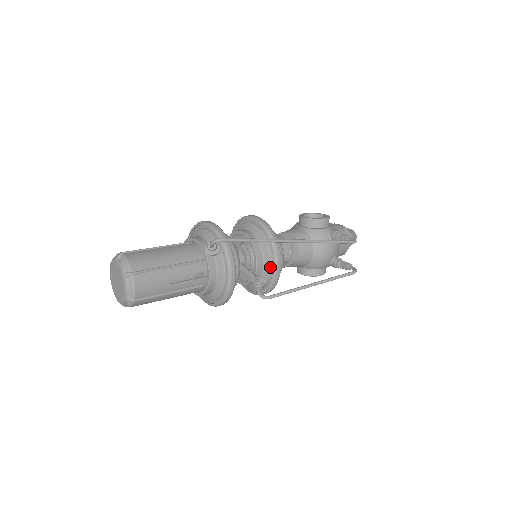
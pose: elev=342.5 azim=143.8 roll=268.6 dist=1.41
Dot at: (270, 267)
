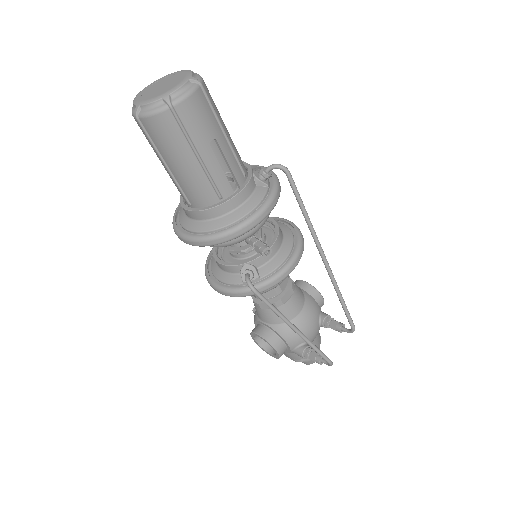
Dot at: (280, 263)
